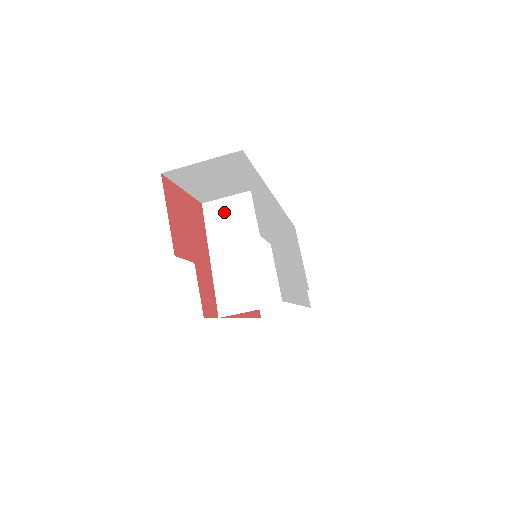
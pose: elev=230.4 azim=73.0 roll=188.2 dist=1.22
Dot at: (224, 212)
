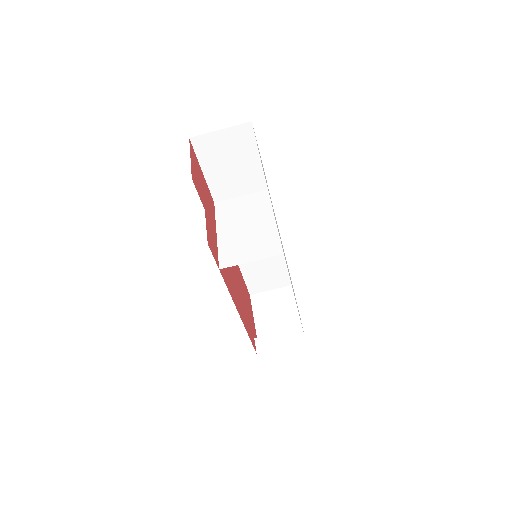
Dot at: (232, 206)
